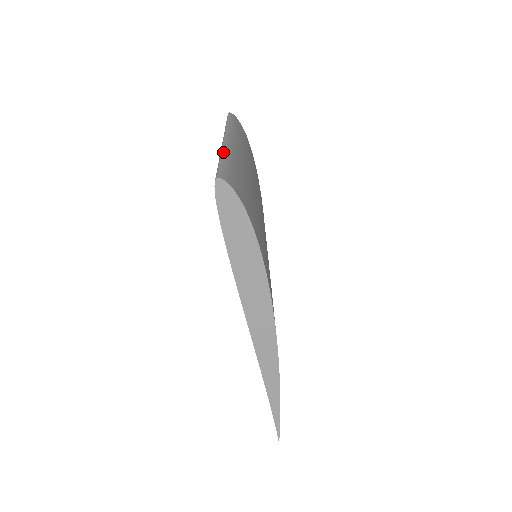
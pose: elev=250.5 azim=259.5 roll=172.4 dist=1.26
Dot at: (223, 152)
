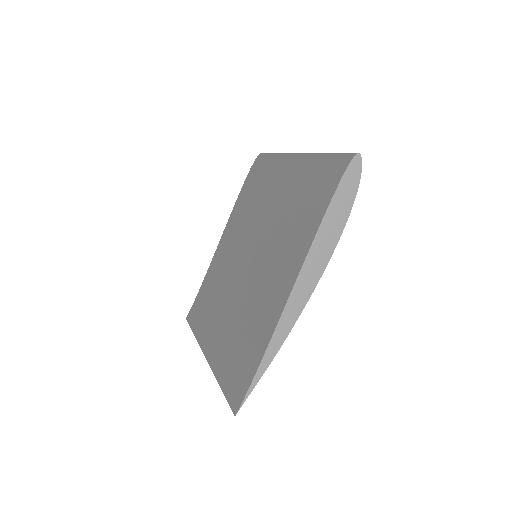
Dot at: (324, 153)
